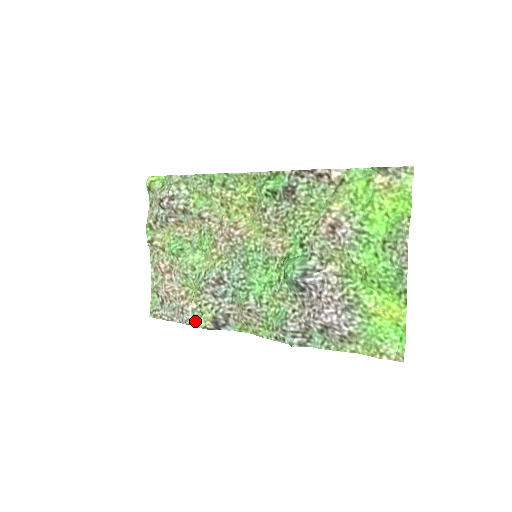
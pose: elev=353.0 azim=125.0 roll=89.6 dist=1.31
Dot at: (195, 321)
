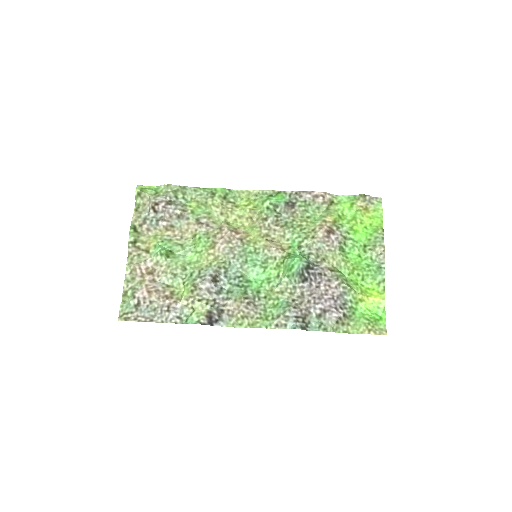
Dot at: (183, 319)
